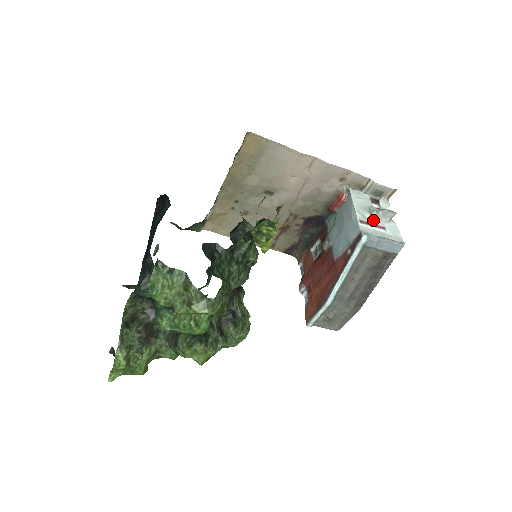
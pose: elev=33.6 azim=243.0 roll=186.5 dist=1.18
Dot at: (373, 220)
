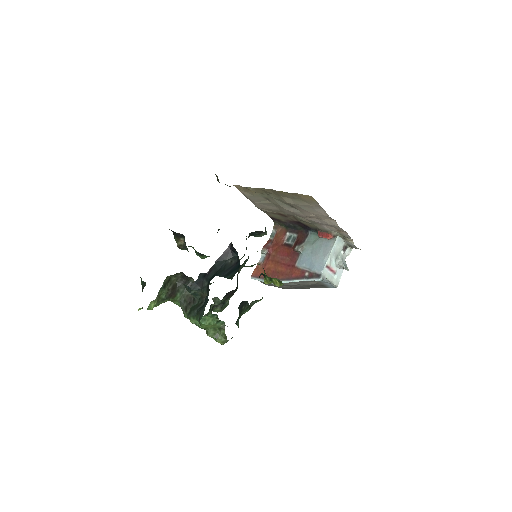
Dot at: (334, 265)
